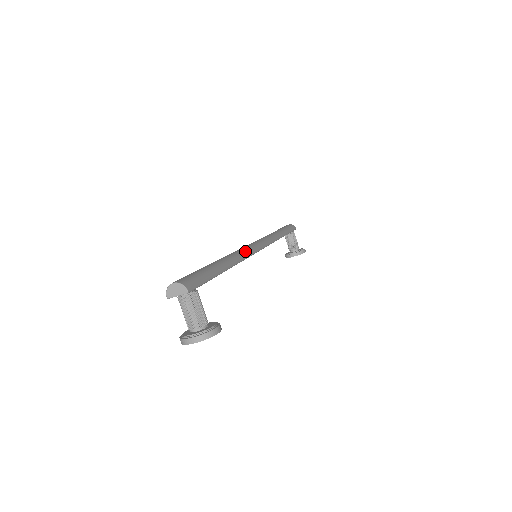
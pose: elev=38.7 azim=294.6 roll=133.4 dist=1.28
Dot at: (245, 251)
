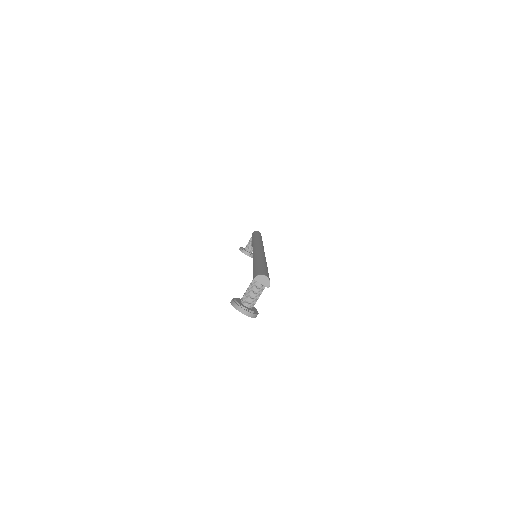
Dot at: occluded
